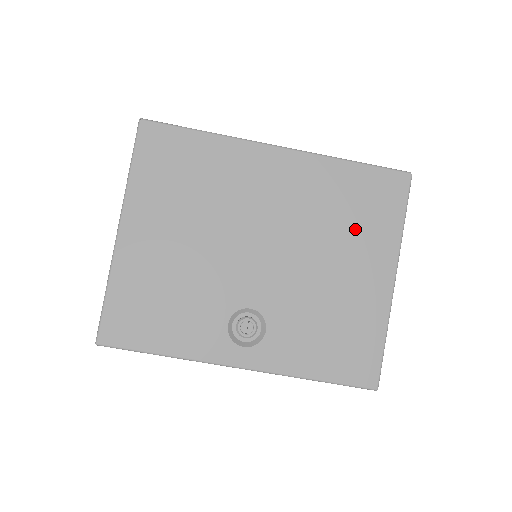
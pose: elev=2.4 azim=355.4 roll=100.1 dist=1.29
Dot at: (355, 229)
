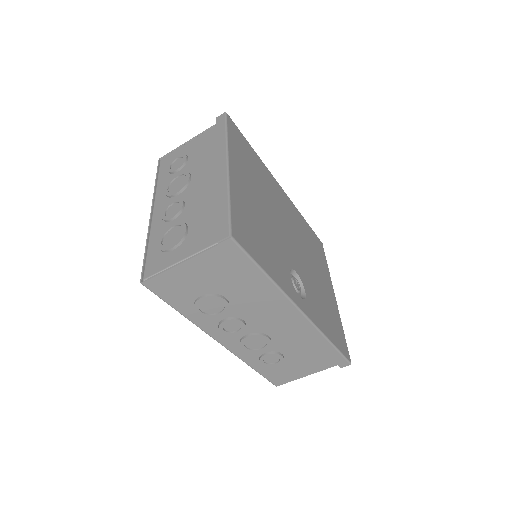
Dot at: (316, 256)
